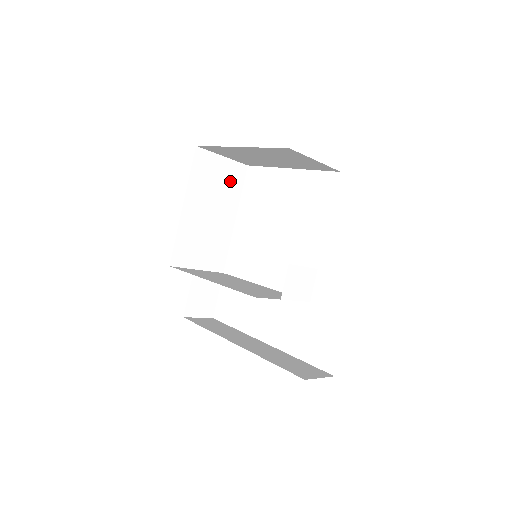
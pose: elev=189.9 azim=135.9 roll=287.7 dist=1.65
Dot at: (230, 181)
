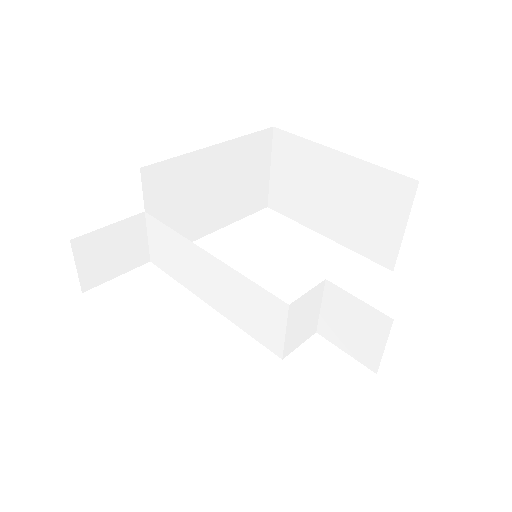
Dot at: (250, 195)
